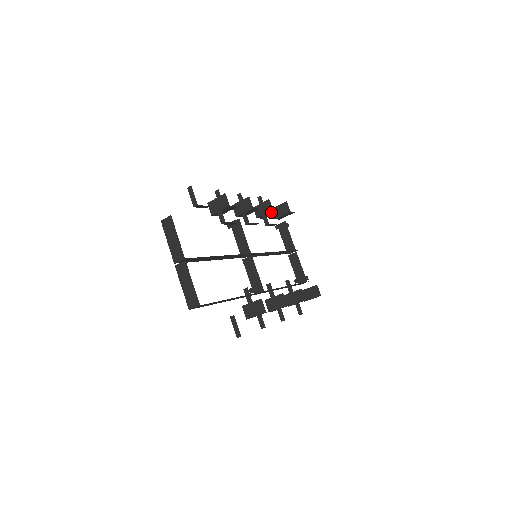
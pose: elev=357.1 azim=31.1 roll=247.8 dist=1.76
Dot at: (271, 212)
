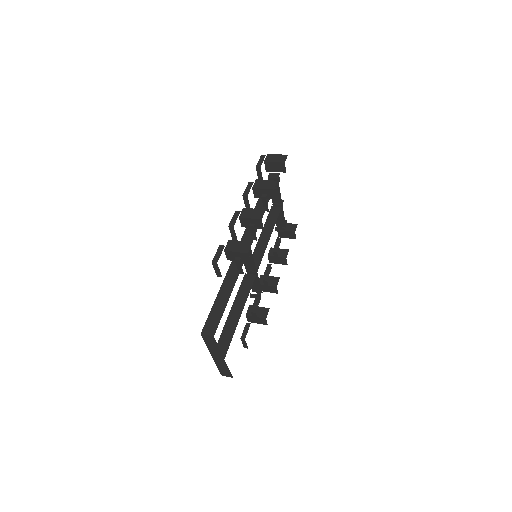
Dot at: occluded
